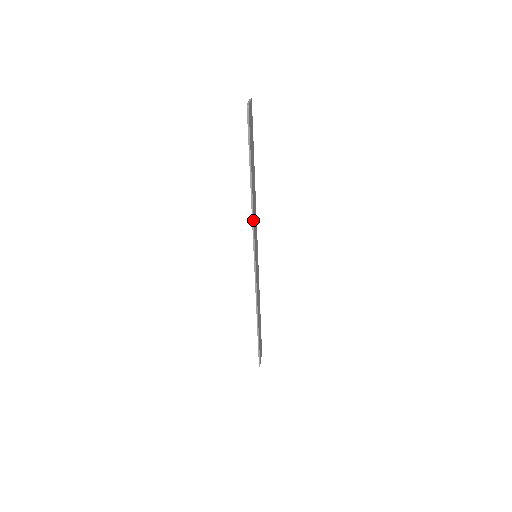
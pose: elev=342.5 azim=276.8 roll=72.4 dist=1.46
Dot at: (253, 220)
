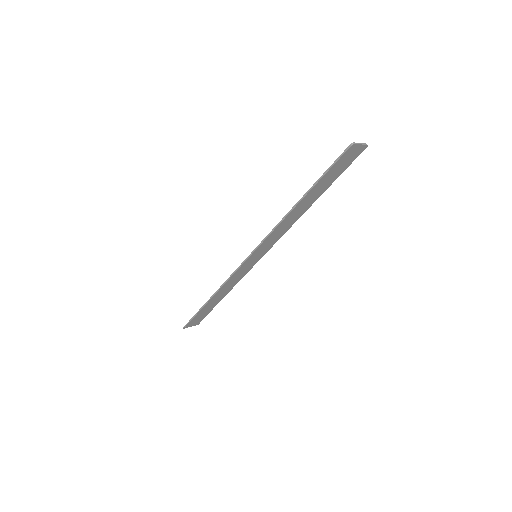
Dot at: (275, 228)
